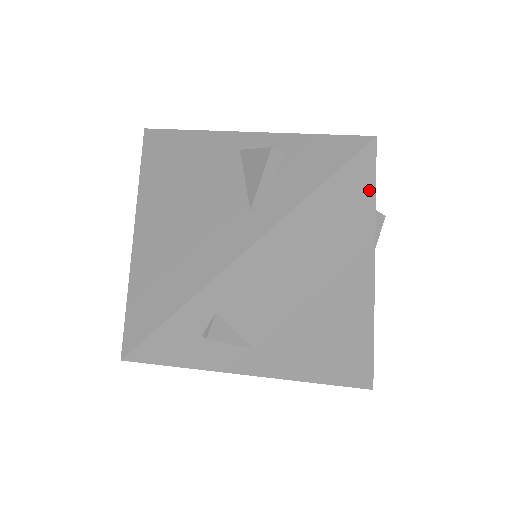
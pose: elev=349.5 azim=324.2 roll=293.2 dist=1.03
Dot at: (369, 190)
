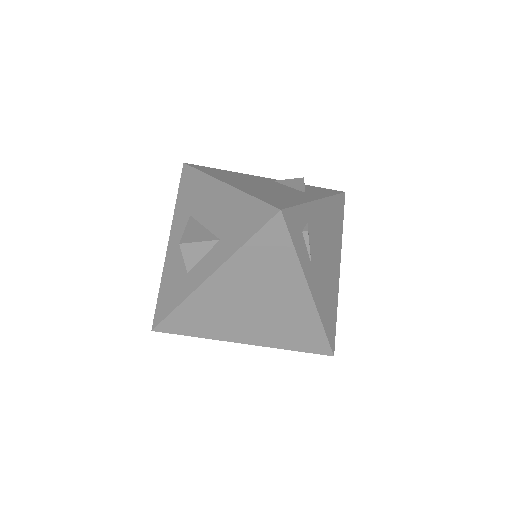
Dot at: (342, 215)
